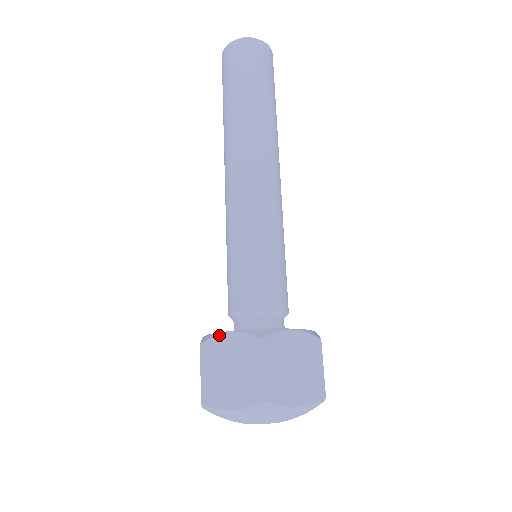
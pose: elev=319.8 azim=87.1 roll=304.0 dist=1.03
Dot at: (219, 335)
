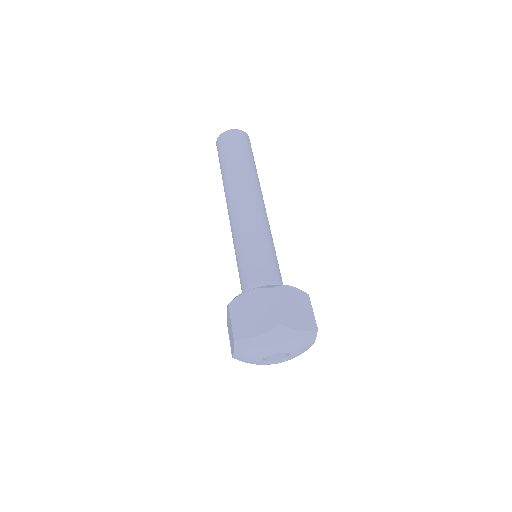
Dot at: (241, 294)
